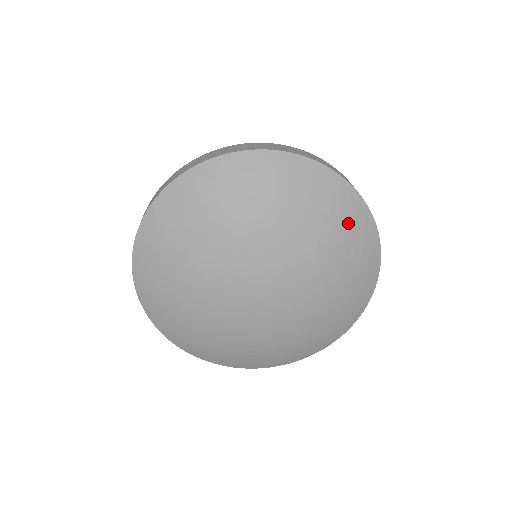
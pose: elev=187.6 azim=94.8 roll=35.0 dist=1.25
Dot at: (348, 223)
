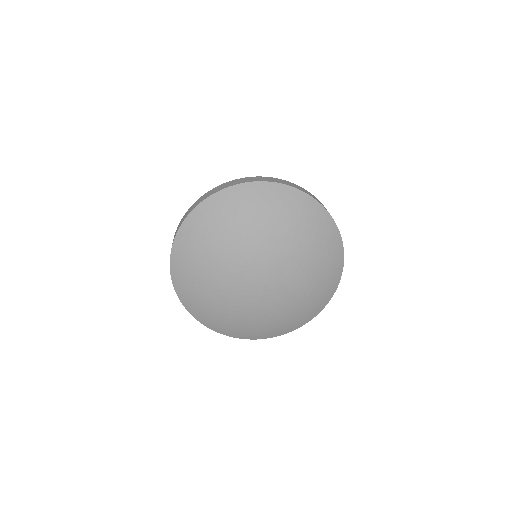
Dot at: (329, 251)
